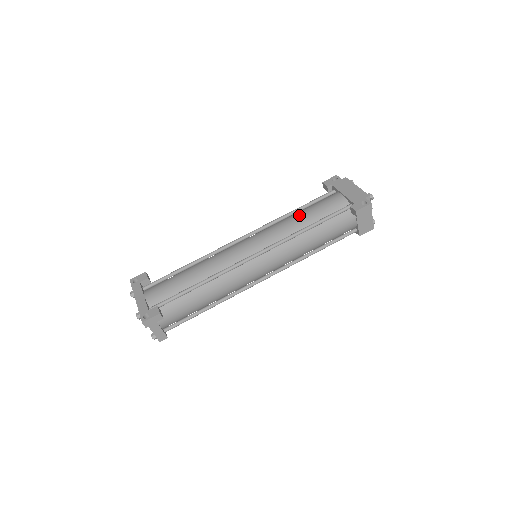
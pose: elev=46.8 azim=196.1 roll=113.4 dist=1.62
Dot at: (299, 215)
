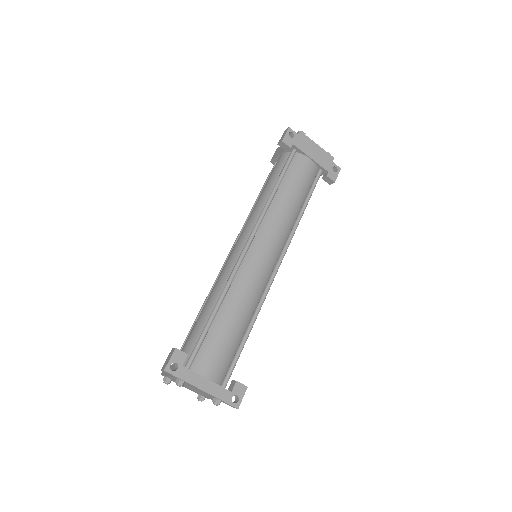
Dot at: (289, 198)
